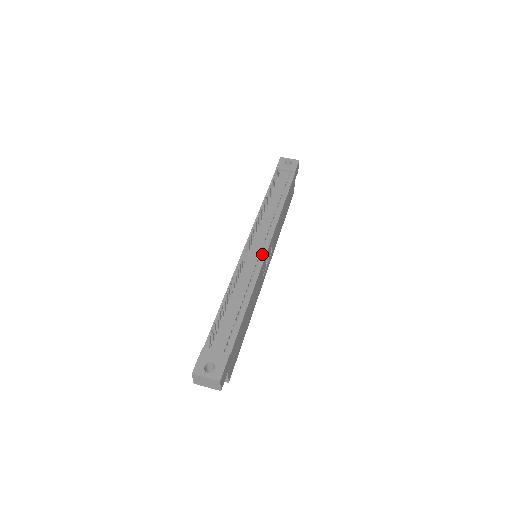
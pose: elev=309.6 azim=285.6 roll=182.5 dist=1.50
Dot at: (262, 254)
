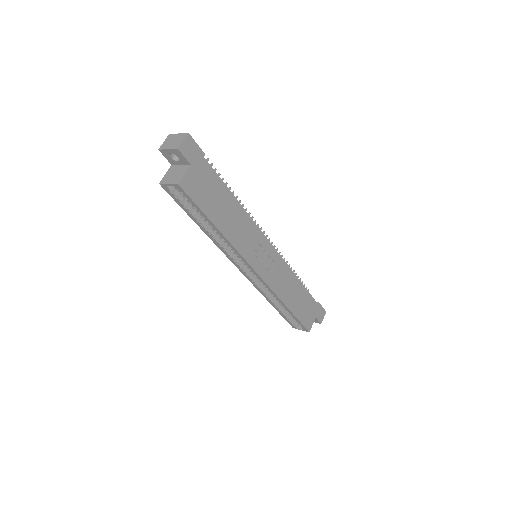
Dot at: (265, 239)
